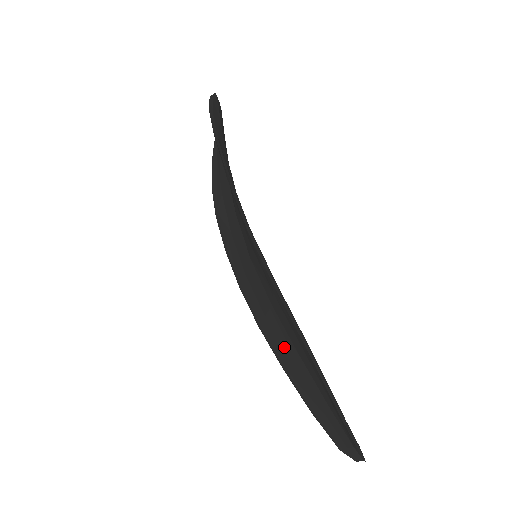
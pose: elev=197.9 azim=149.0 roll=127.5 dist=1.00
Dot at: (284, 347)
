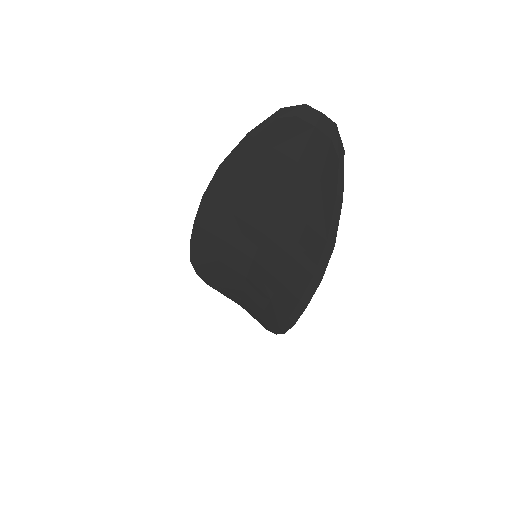
Dot at: (297, 230)
